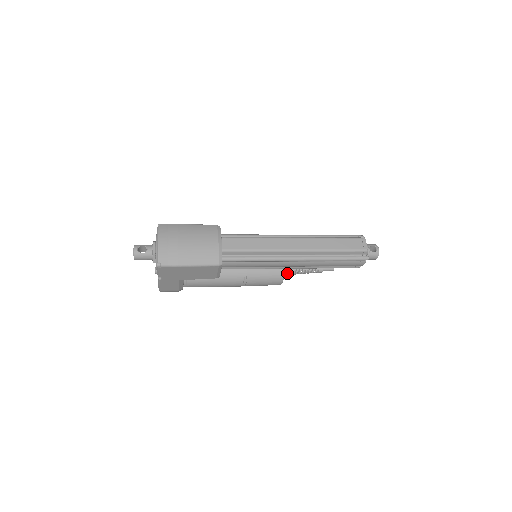
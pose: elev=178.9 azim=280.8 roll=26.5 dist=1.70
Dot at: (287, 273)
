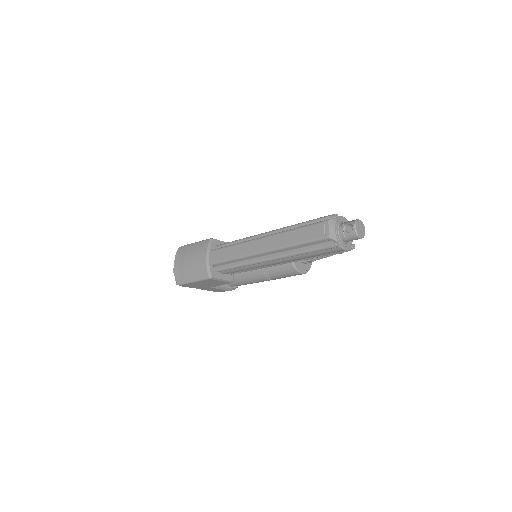
Dot at: (304, 261)
